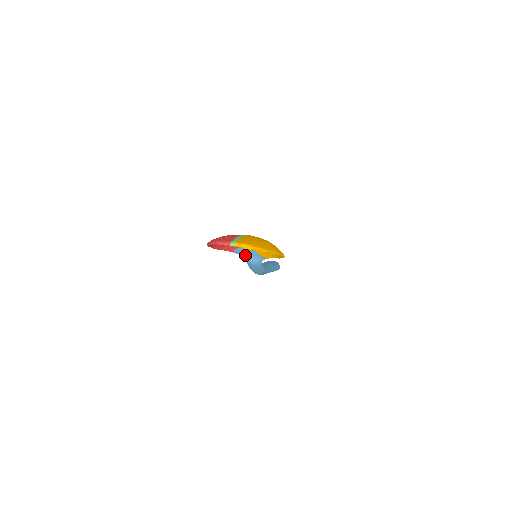
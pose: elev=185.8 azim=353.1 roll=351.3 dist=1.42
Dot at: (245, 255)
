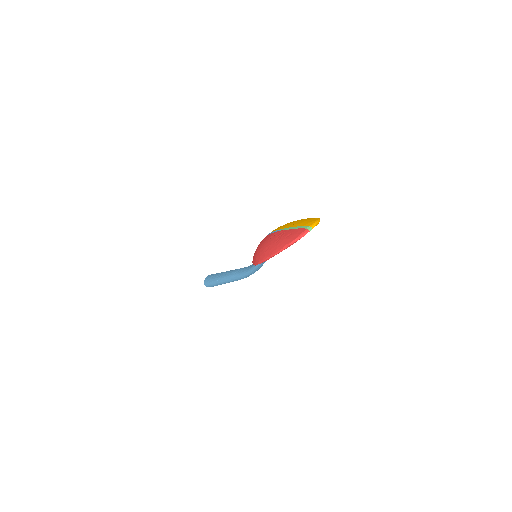
Dot at: occluded
